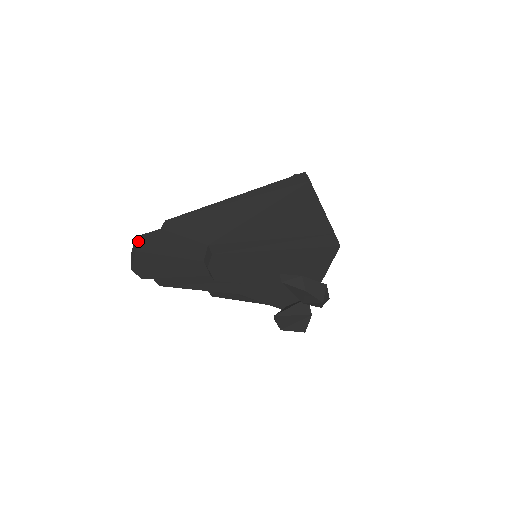
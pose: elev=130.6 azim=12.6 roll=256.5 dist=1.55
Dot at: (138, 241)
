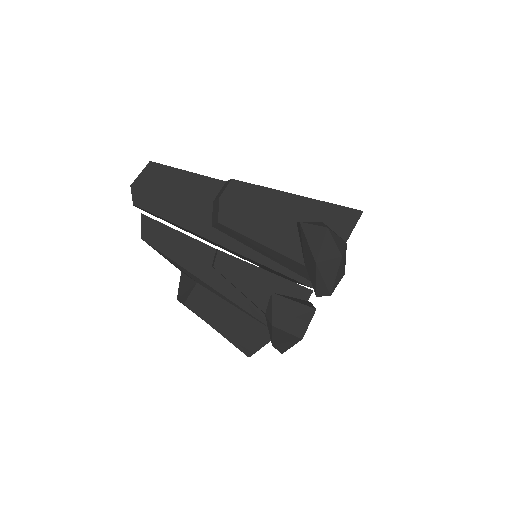
Dot at: occluded
